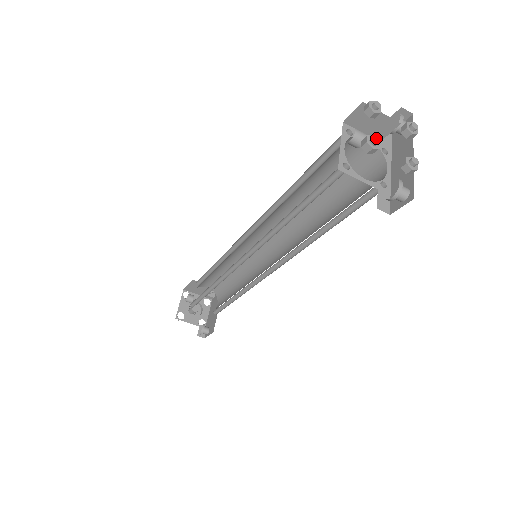
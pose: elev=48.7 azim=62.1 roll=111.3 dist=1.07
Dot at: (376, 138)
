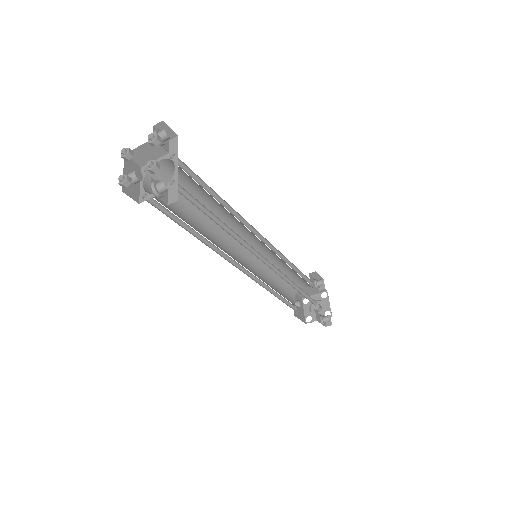
Dot at: (121, 177)
